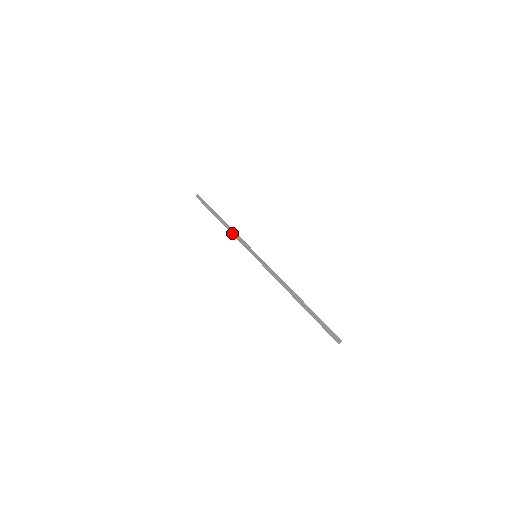
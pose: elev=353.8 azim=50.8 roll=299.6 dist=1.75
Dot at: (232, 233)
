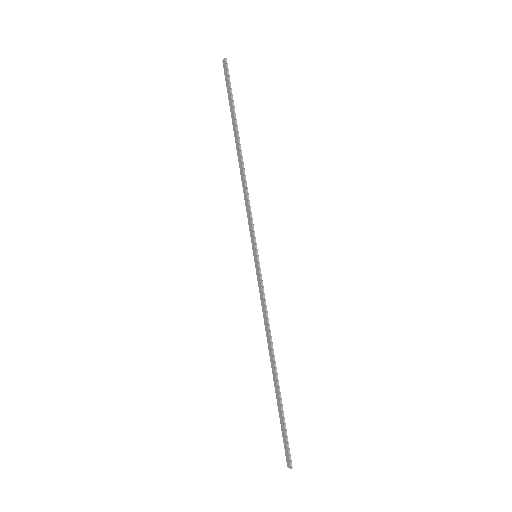
Dot at: (243, 186)
